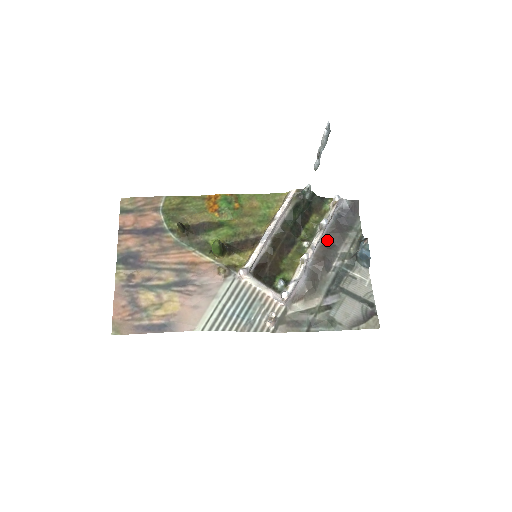
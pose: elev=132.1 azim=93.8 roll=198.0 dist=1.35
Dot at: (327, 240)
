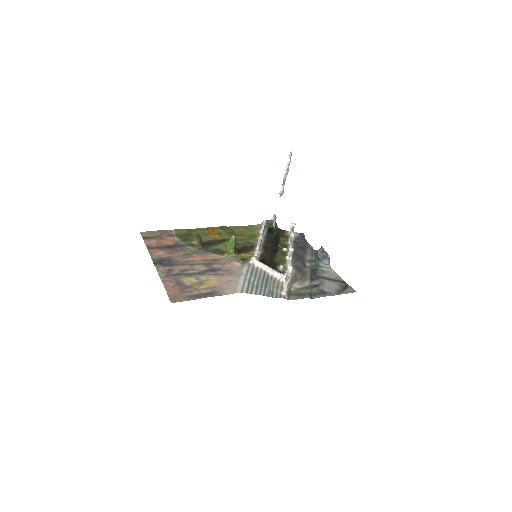
Dot at: (295, 253)
